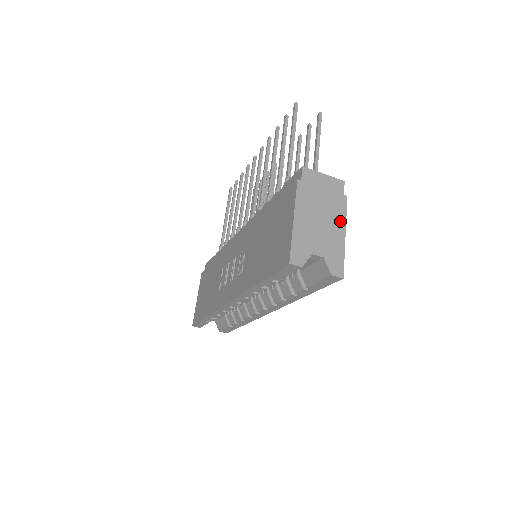
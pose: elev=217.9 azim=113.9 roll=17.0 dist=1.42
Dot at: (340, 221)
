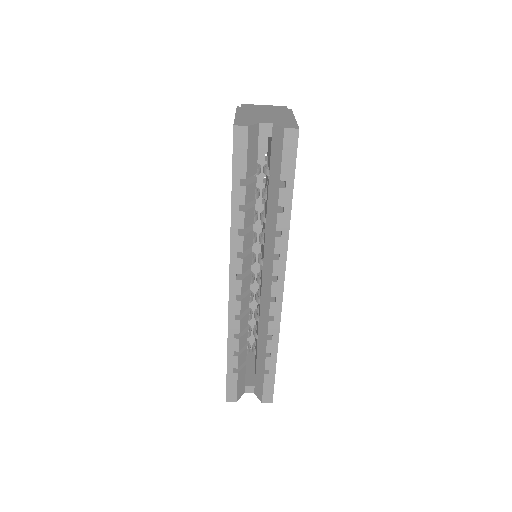
Dot at: (287, 115)
